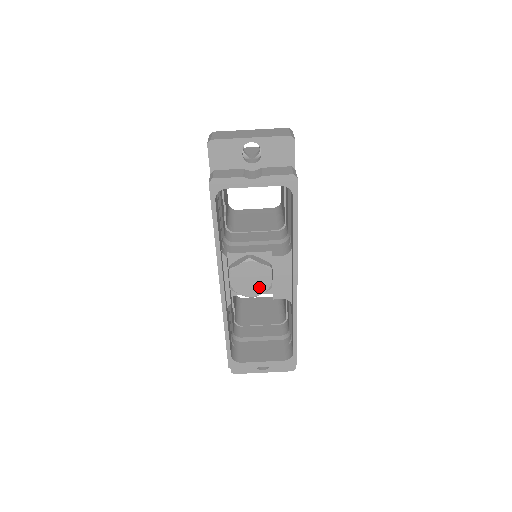
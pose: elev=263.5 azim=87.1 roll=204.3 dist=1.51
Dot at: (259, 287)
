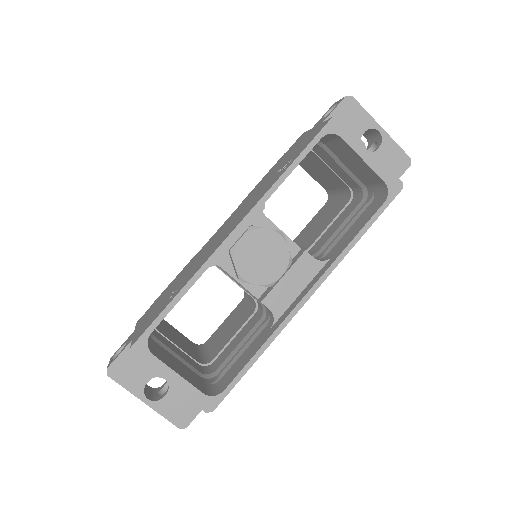
Dot at: (261, 274)
